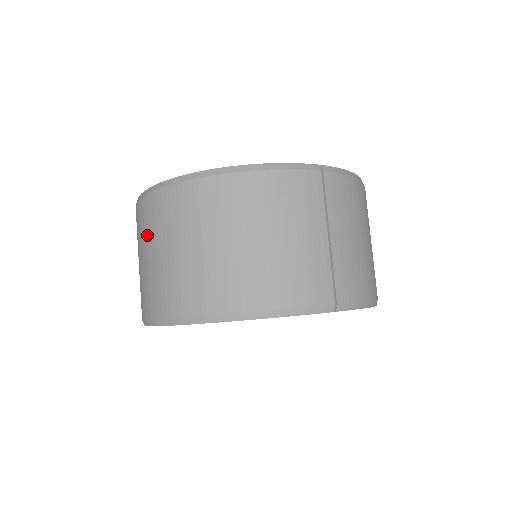
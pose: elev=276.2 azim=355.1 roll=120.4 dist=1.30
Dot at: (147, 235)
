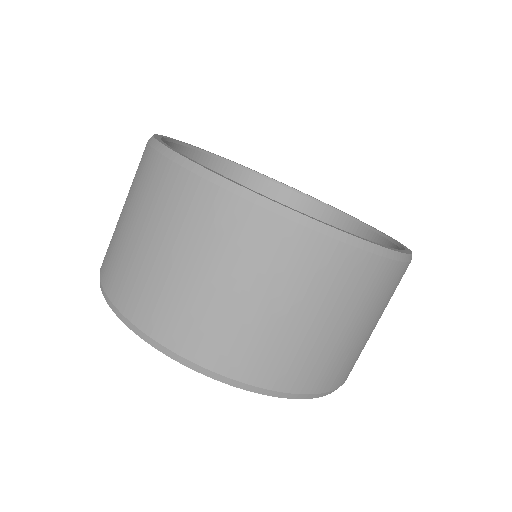
Dot at: (218, 251)
